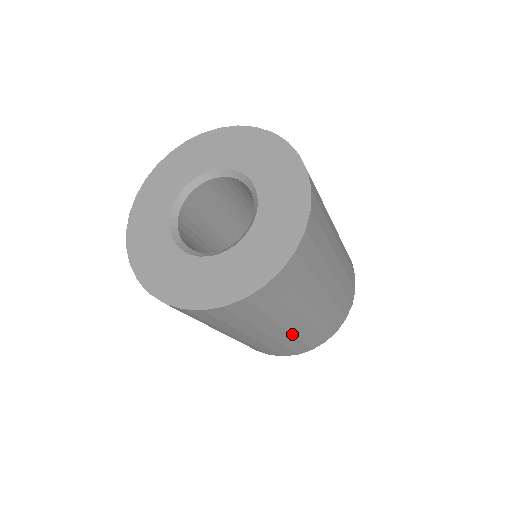
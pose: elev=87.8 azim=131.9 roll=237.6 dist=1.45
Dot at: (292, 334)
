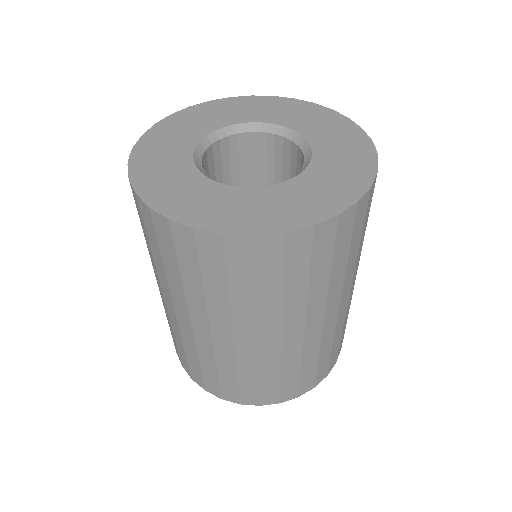
Dot at: (214, 349)
